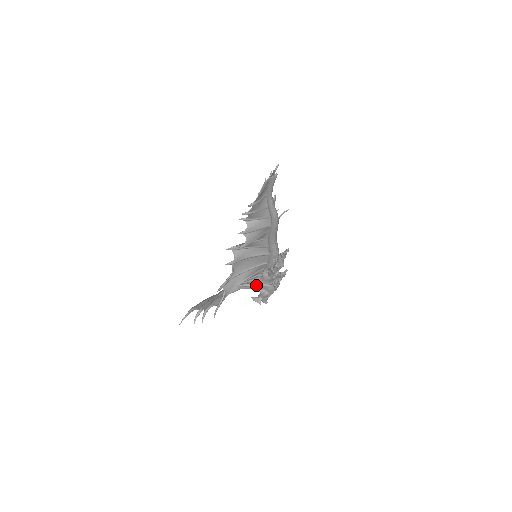
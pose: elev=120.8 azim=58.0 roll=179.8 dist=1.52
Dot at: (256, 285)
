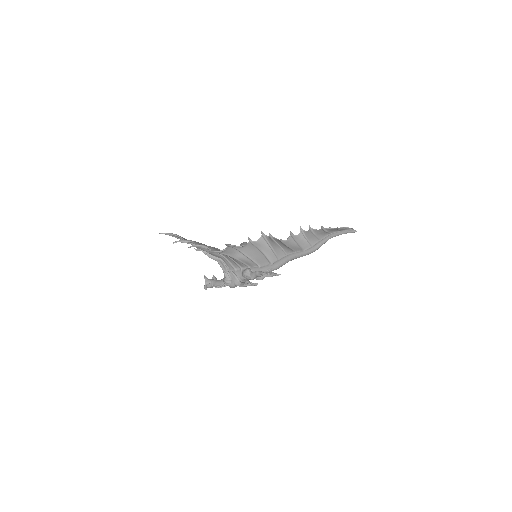
Dot at: occluded
